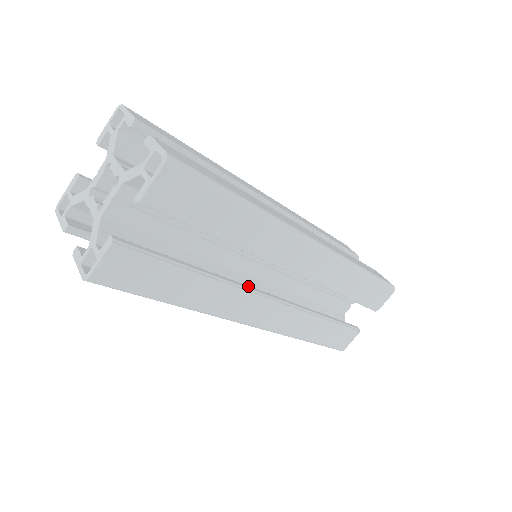
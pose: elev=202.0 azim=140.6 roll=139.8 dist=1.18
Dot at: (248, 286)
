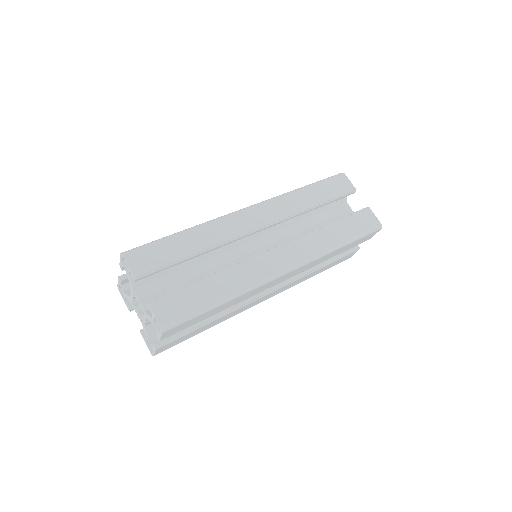
Dot at: (250, 298)
